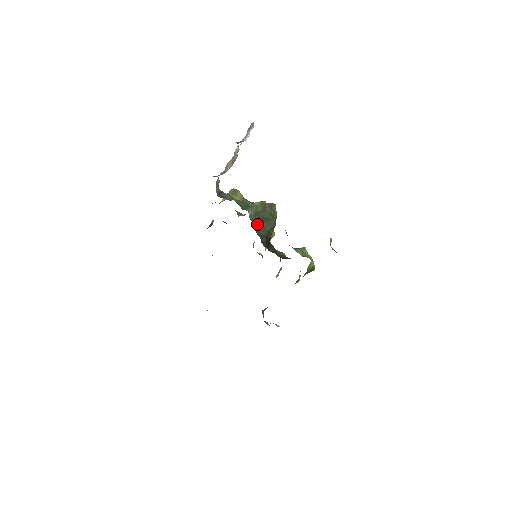
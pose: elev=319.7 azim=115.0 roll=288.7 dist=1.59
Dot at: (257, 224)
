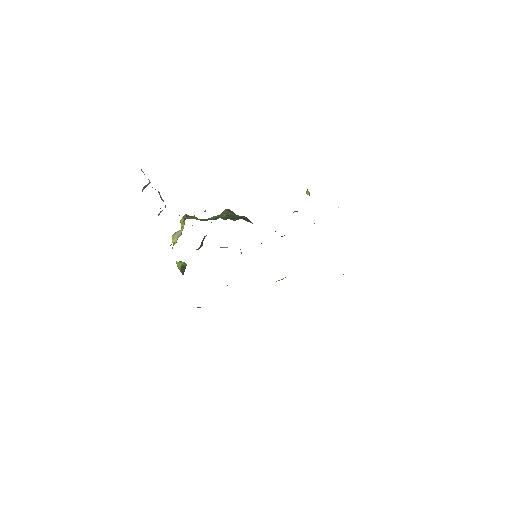
Dot at: occluded
